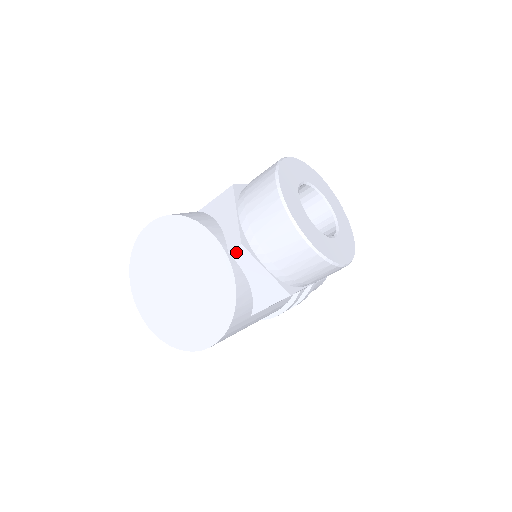
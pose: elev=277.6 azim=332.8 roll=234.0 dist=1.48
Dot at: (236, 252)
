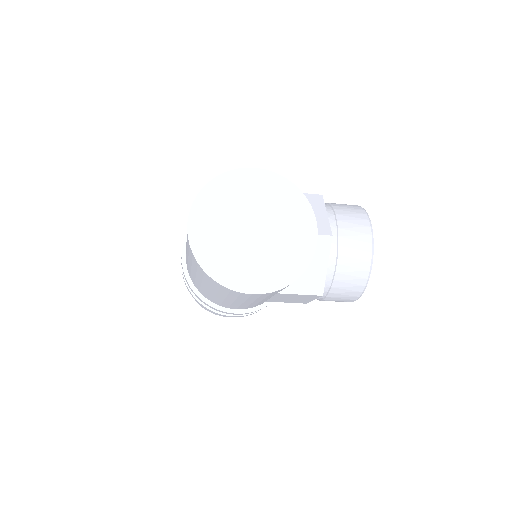
Dot at: (323, 238)
